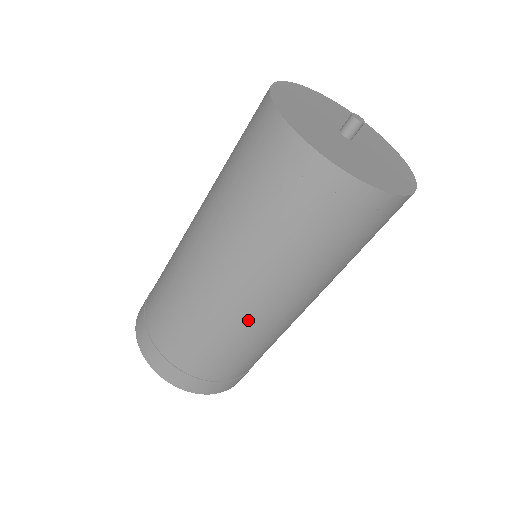
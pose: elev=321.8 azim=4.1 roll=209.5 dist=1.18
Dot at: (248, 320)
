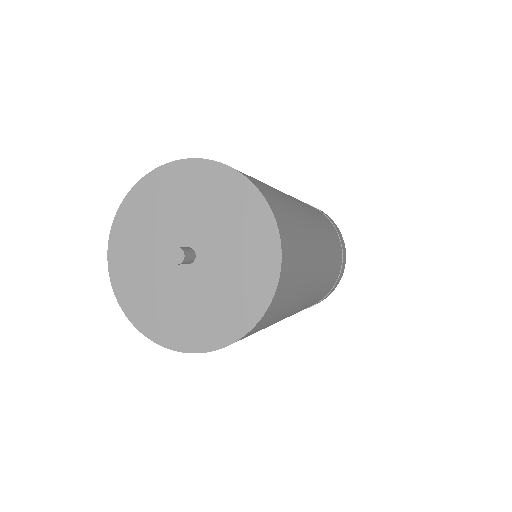
Dot at: occluded
